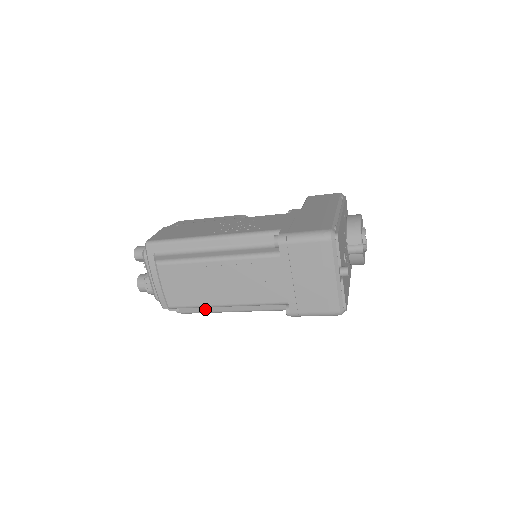
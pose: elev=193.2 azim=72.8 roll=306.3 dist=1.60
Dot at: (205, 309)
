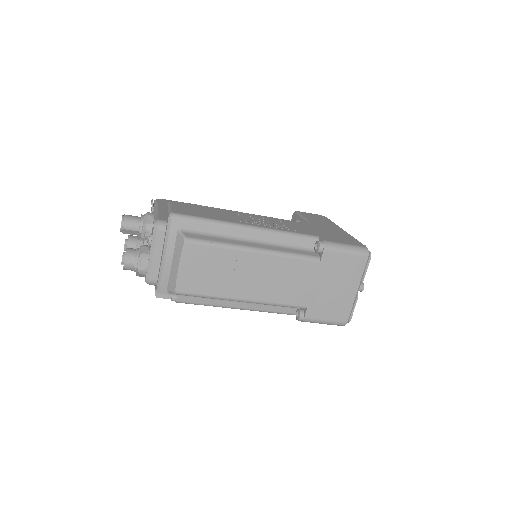
Dot at: (209, 301)
